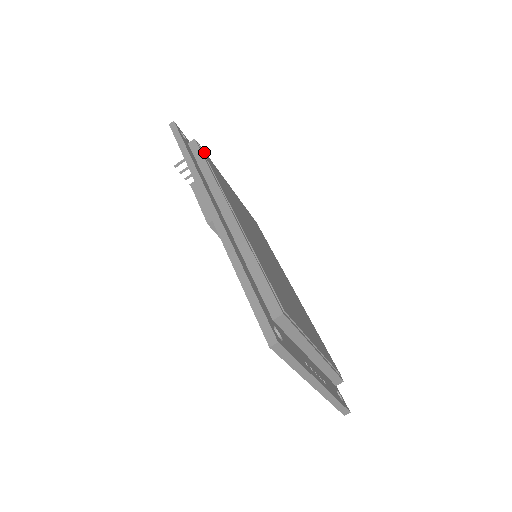
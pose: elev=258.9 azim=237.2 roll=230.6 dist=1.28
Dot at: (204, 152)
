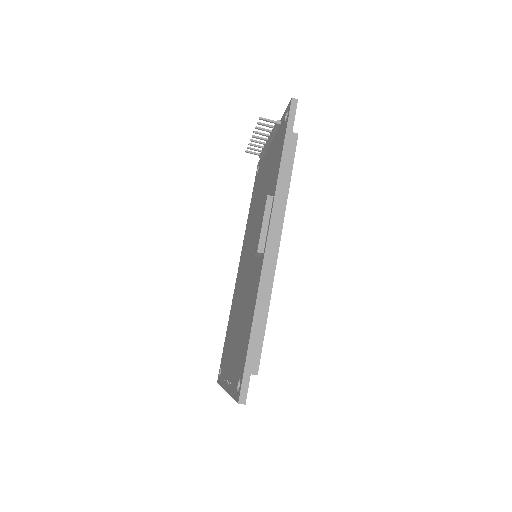
Dot at: occluded
